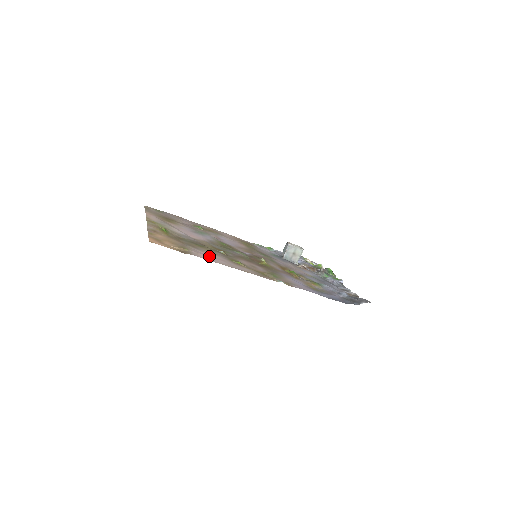
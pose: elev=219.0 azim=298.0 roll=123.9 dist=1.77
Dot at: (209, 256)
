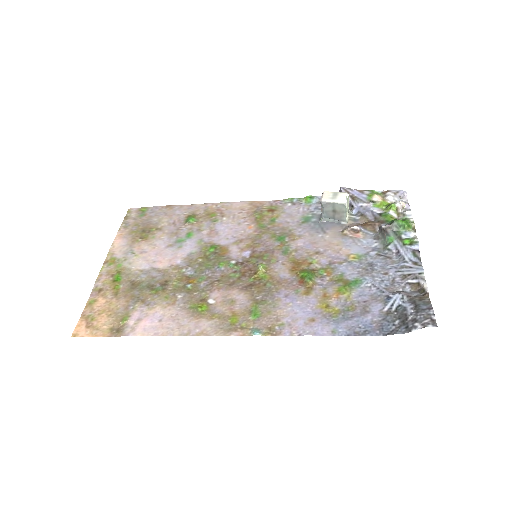
Dot at: (154, 319)
